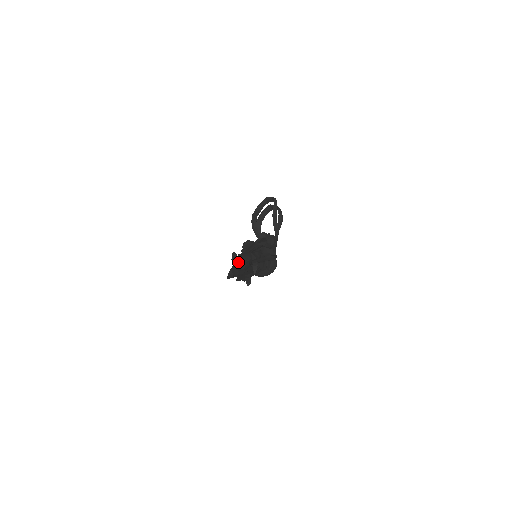
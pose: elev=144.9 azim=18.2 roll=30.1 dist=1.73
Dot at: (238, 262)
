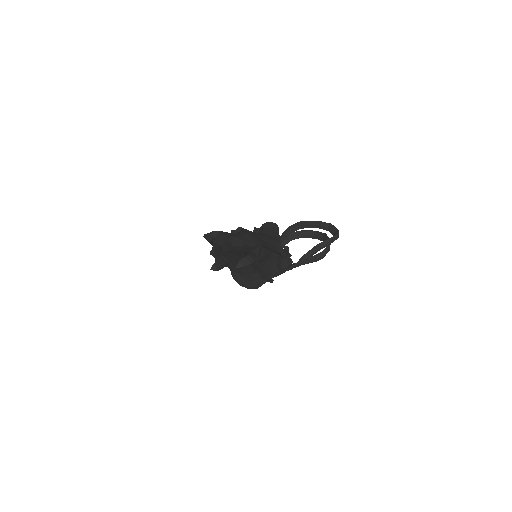
Dot at: (236, 234)
